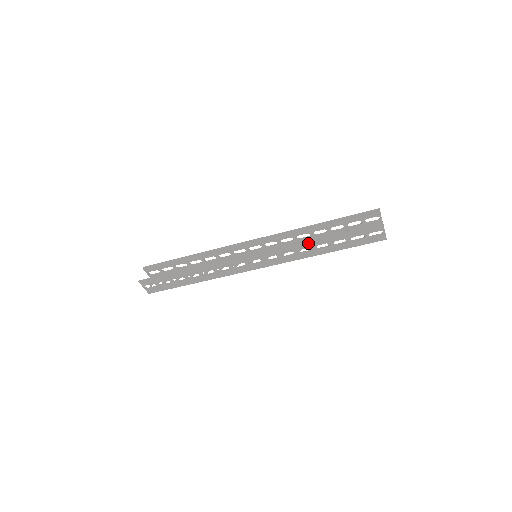
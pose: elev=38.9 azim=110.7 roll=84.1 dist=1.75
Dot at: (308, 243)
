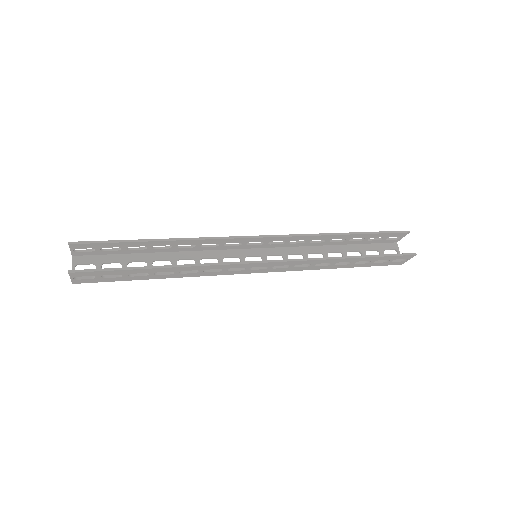
Dot at: (334, 260)
